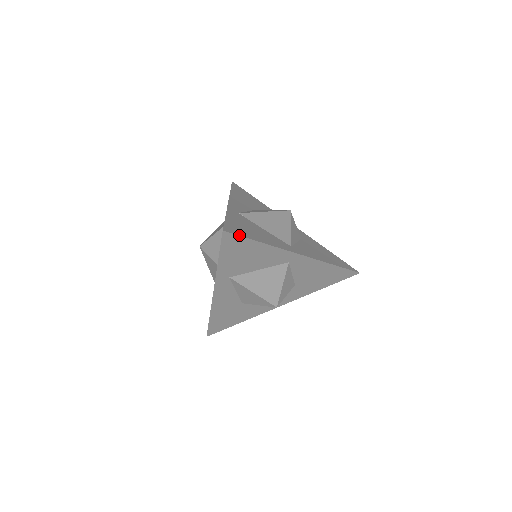
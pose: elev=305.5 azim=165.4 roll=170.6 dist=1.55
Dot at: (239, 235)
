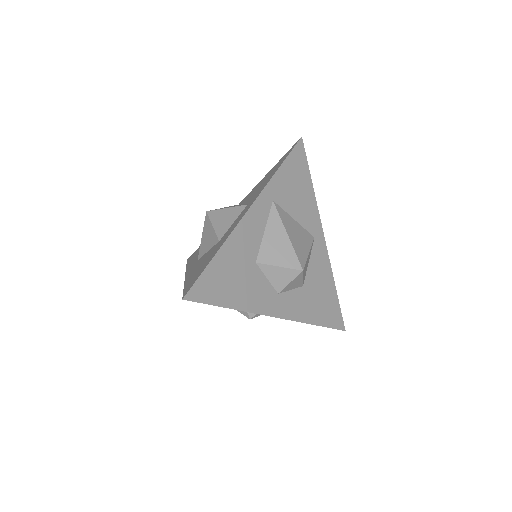
Dot at: (306, 156)
